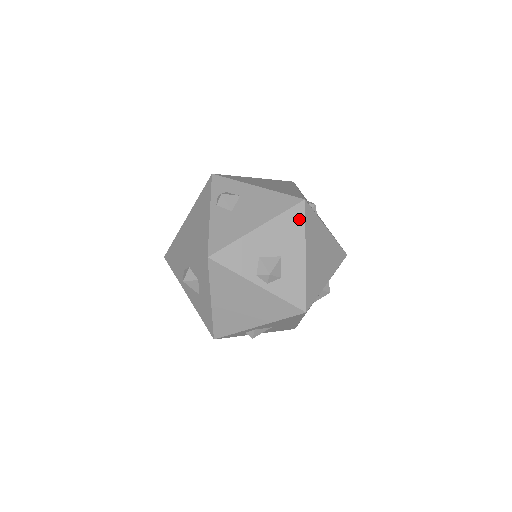
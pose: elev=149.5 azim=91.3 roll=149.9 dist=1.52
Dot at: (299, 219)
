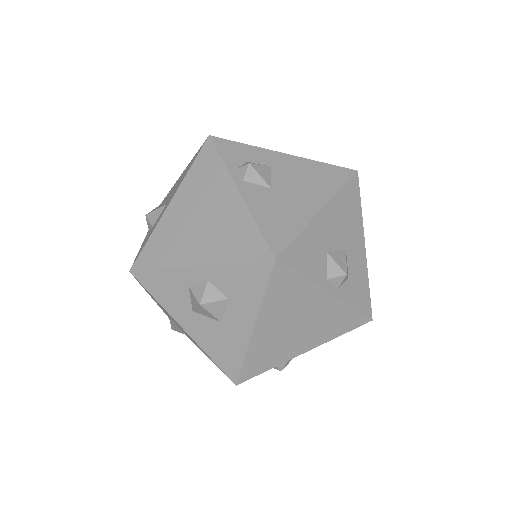
Dot at: (355, 197)
